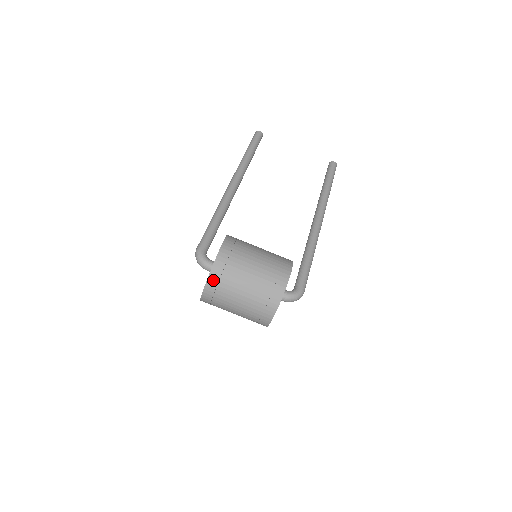
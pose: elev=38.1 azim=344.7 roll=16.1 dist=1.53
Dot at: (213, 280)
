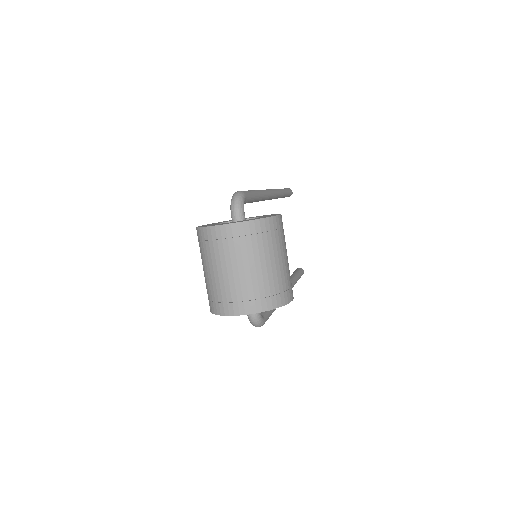
Dot at: (254, 227)
